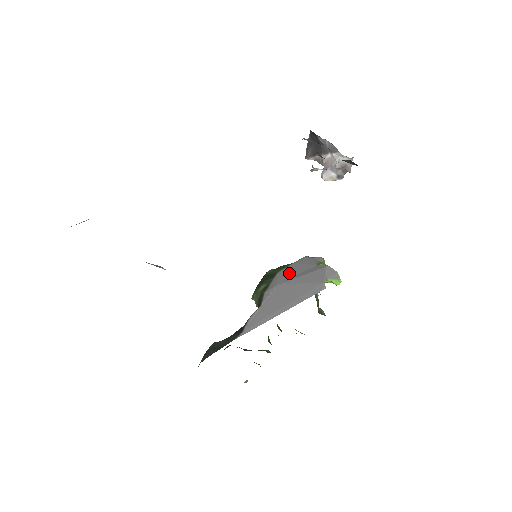
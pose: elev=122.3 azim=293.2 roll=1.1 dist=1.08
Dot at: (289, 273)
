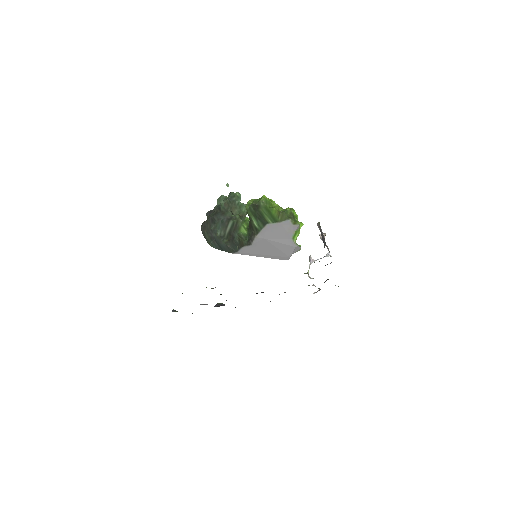
Dot at: (274, 233)
